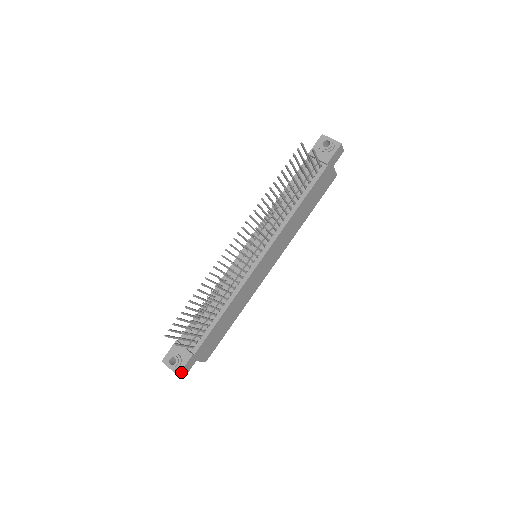
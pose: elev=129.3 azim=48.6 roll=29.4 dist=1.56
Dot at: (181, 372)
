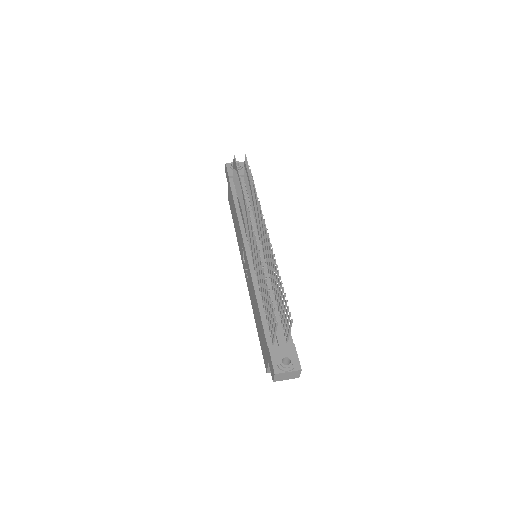
Dot at: (299, 366)
